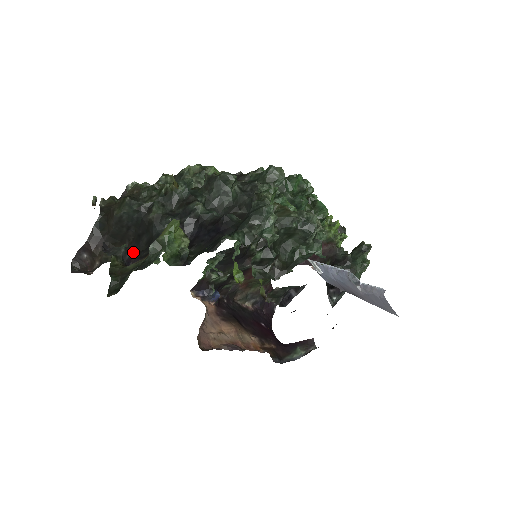
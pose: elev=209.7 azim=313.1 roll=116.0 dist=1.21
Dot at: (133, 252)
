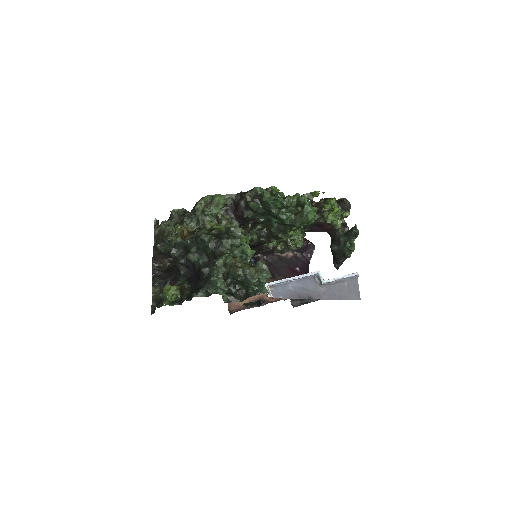
Dot at: (174, 267)
